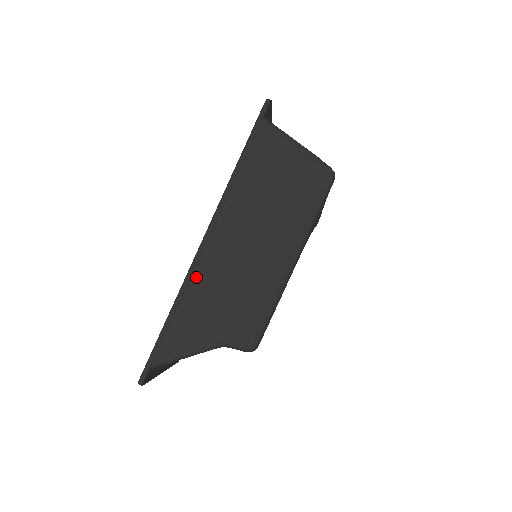
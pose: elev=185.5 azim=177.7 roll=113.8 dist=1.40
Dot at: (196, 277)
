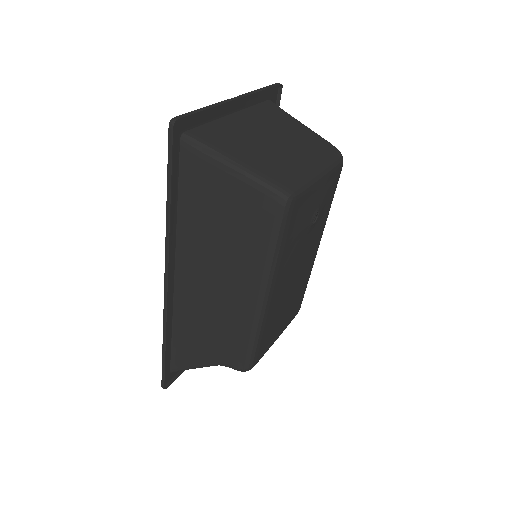
Dot at: (178, 310)
